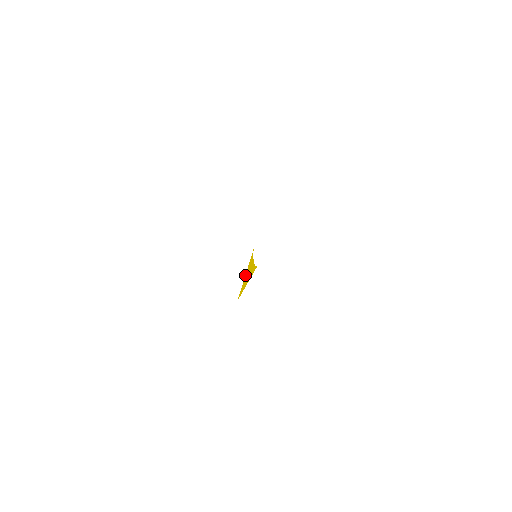
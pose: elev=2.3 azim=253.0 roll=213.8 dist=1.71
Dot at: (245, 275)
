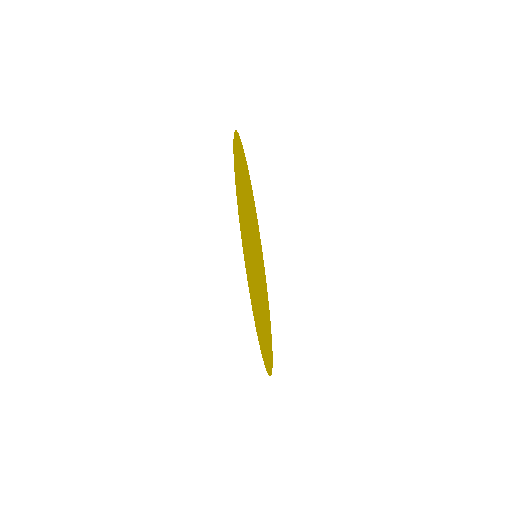
Dot at: (264, 309)
